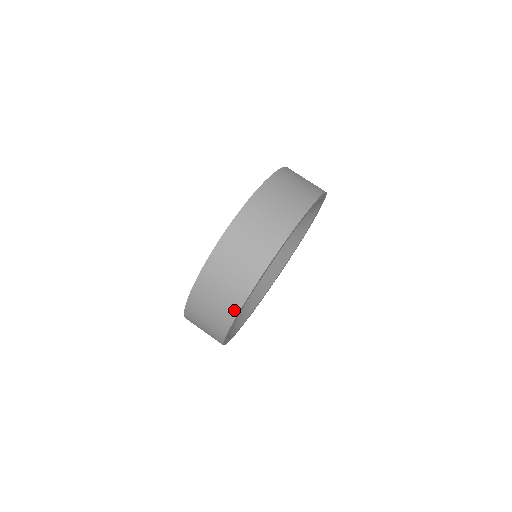
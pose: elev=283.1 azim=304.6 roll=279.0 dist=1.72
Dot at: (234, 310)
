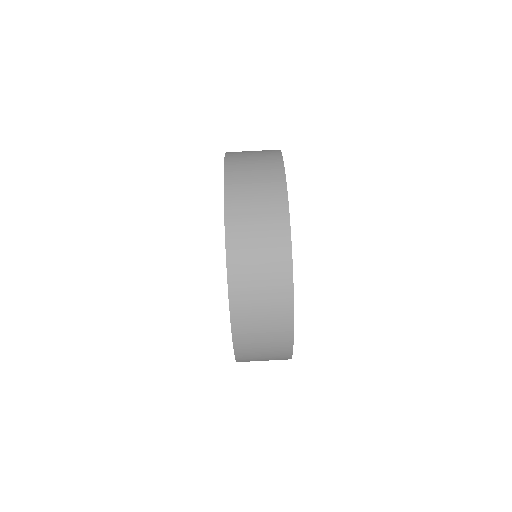
Dot at: occluded
